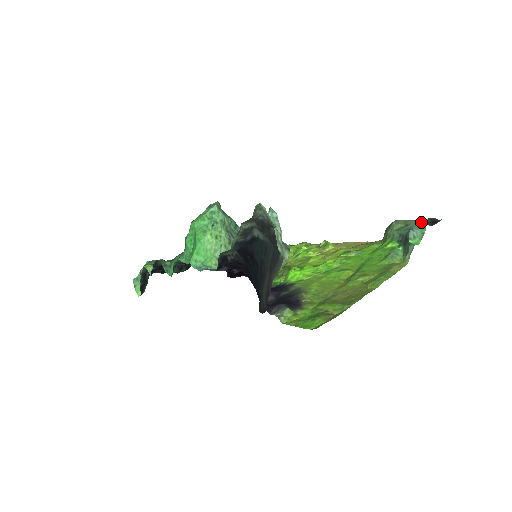
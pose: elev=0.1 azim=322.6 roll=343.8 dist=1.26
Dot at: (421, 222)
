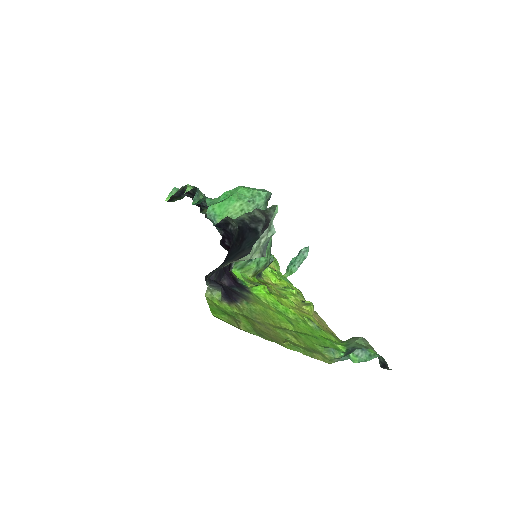
Dot at: (374, 352)
